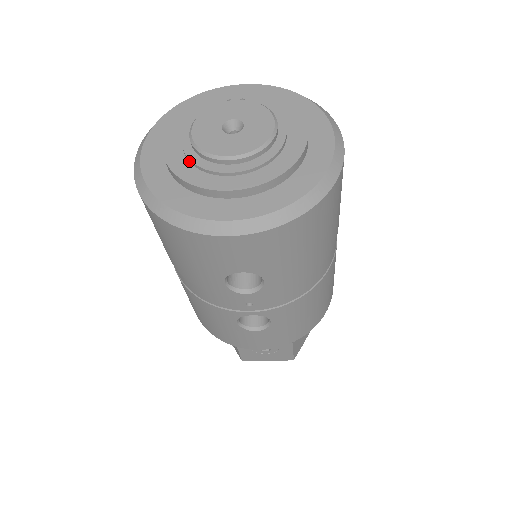
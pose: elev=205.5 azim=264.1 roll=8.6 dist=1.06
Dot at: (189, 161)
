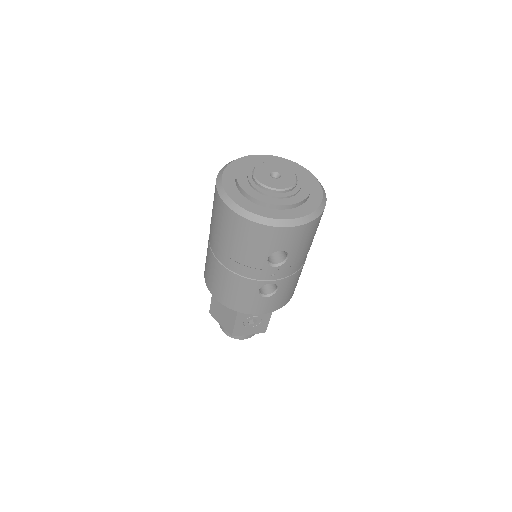
Dot at: (257, 191)
